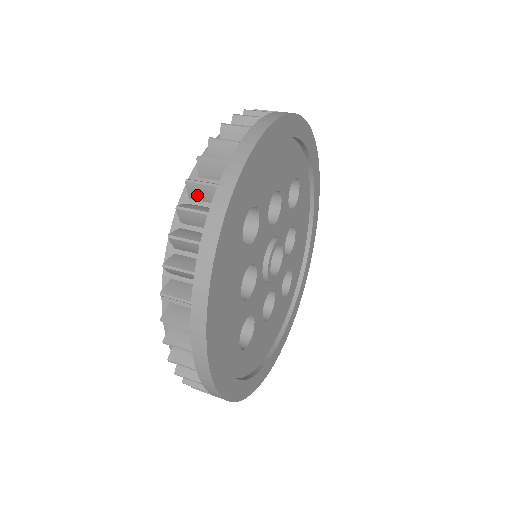
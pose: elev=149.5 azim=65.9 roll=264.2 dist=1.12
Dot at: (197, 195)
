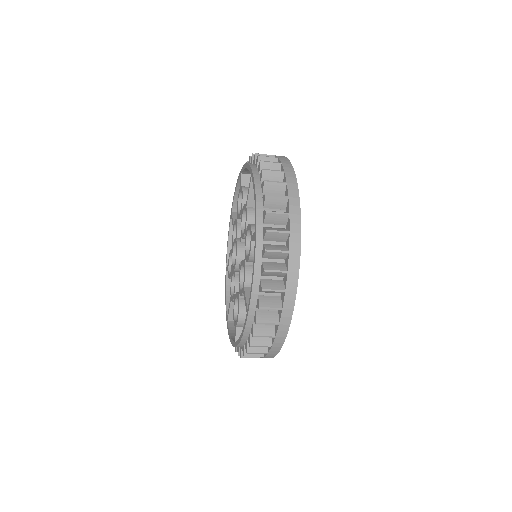
Dot at: occluded
